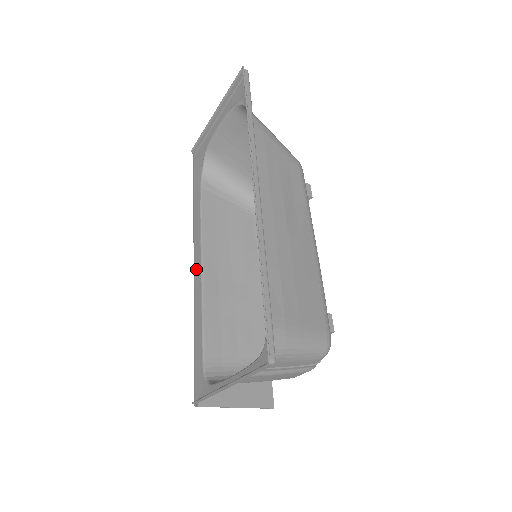
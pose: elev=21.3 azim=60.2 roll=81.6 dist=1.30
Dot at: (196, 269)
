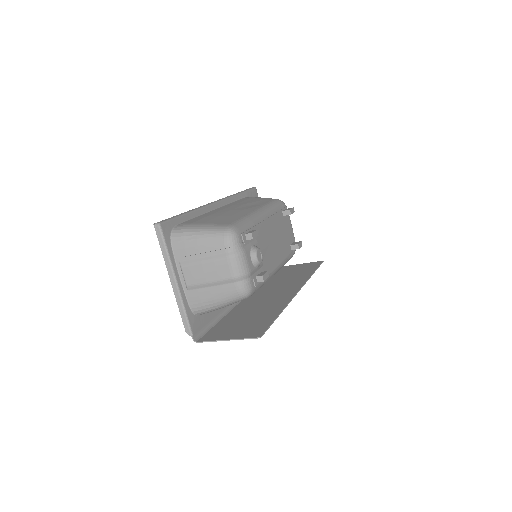
Dot at: occluded
